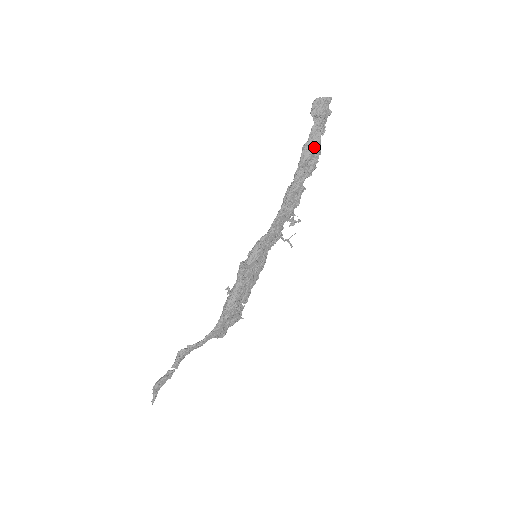
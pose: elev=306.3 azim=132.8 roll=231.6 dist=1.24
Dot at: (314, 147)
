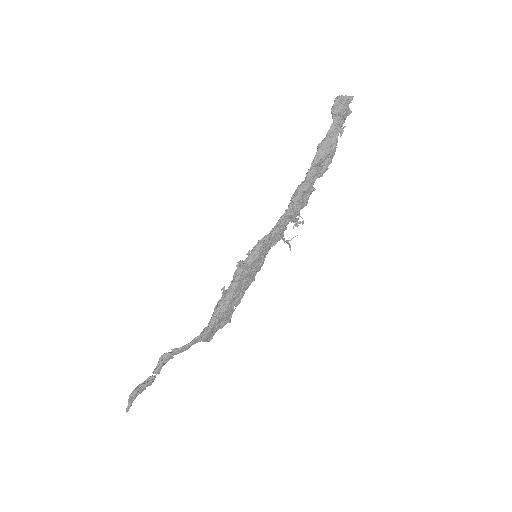
Dot at: (331, 147)
